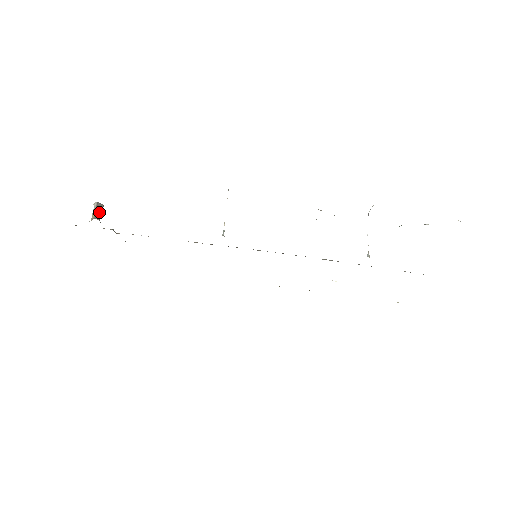
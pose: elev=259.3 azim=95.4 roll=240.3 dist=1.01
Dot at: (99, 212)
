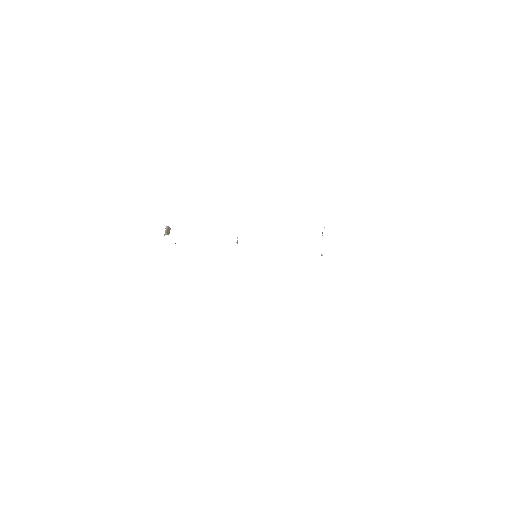
Dot at: (169, 232)
